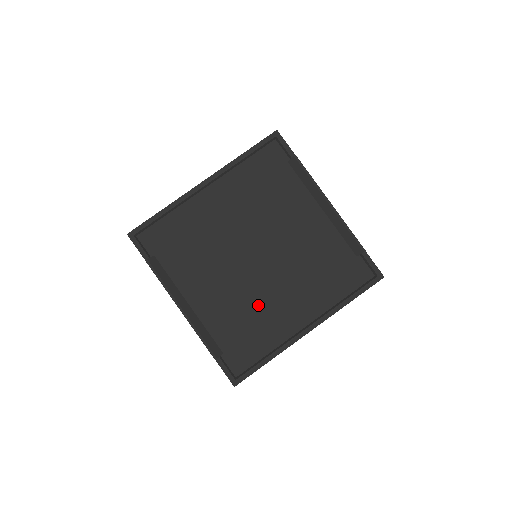
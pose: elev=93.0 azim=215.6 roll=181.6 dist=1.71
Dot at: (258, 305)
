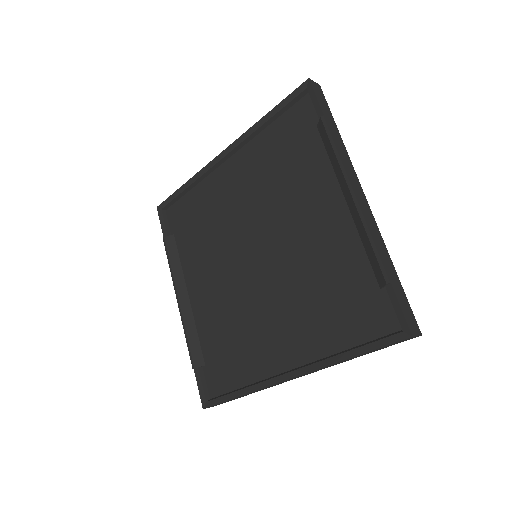
Dot at: (246, 320)
